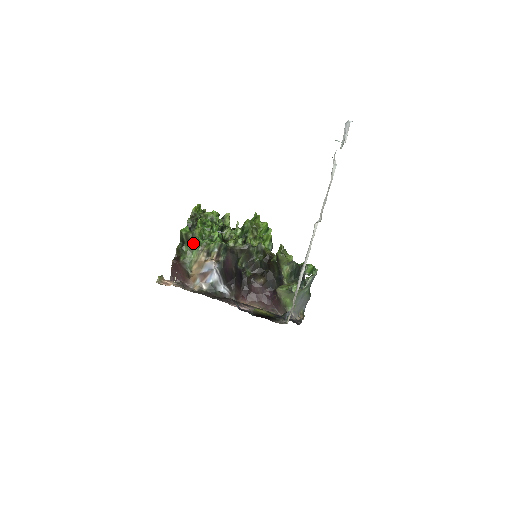
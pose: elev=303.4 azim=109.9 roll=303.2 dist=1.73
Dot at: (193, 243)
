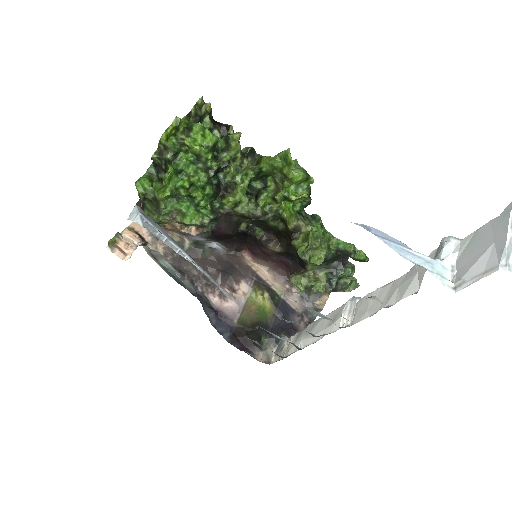
Dot at: (157, 208)
